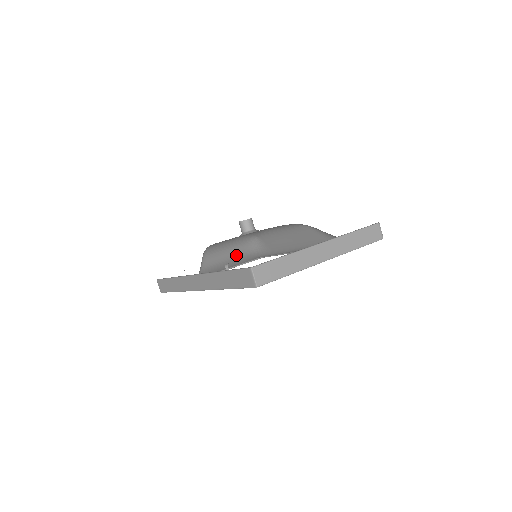
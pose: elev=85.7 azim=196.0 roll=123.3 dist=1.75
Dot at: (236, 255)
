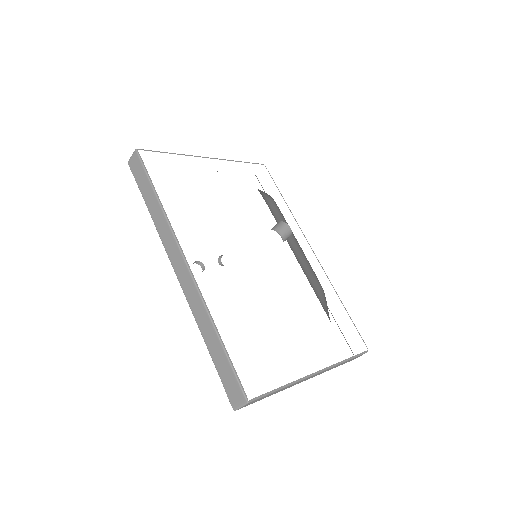
Dot at: occluded
